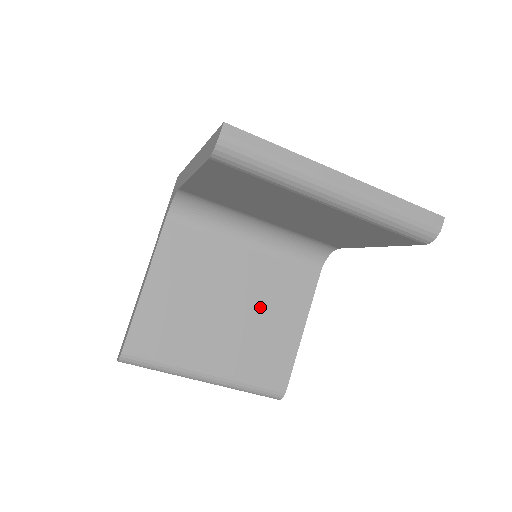
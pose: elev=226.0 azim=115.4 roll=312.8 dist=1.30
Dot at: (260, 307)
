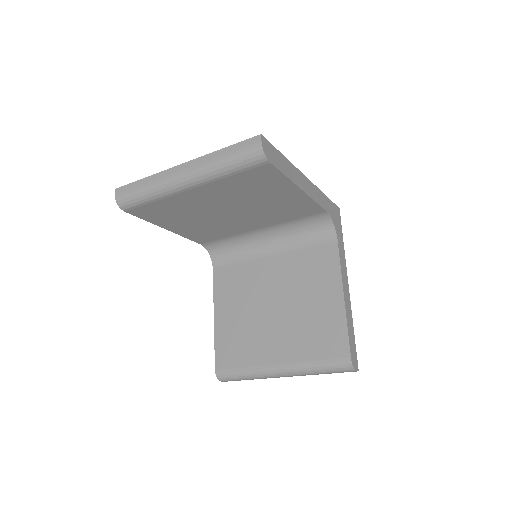
Dot at: (298, 295)
